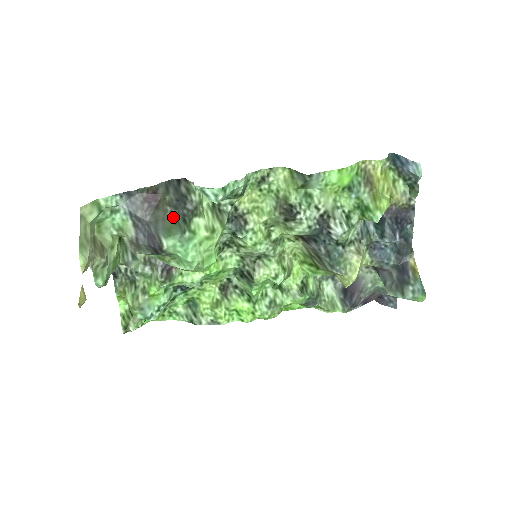
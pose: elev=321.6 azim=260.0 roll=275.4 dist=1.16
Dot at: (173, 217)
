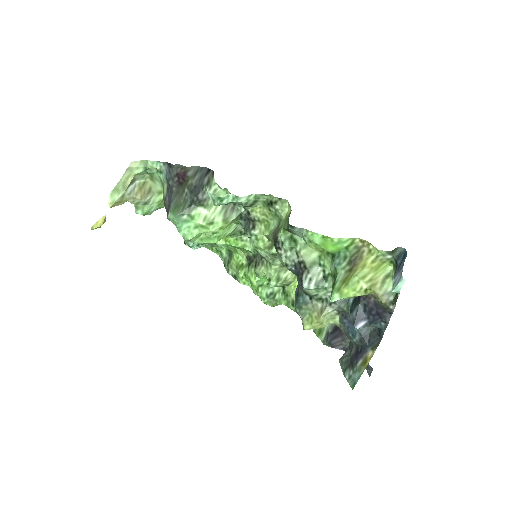
Dot at: (185, 198)
